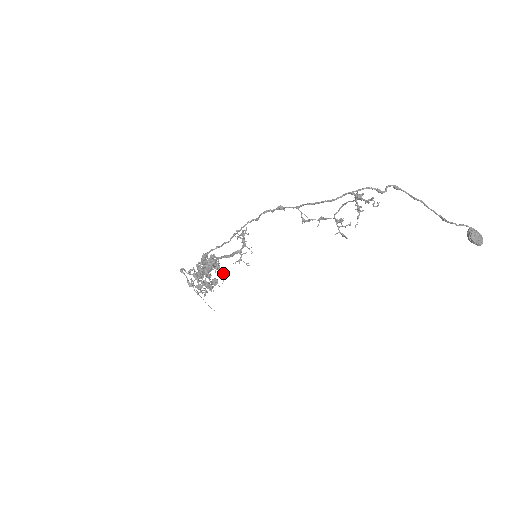
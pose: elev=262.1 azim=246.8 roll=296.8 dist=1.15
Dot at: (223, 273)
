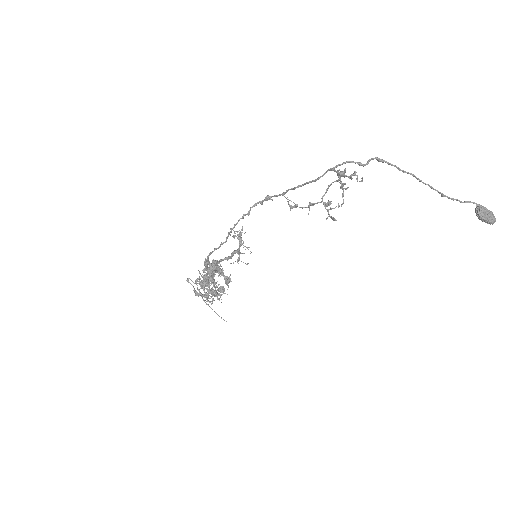
Dot at: (227, 278)
